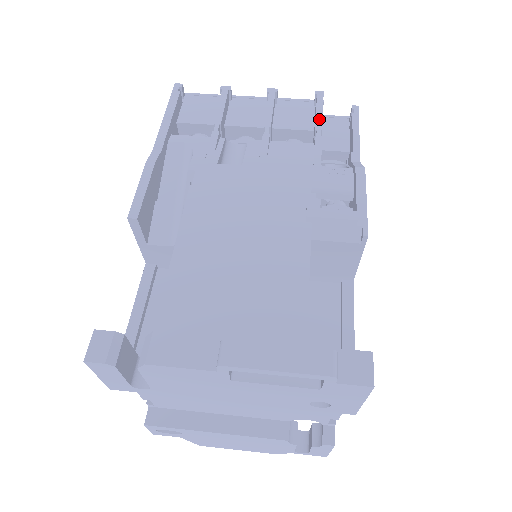
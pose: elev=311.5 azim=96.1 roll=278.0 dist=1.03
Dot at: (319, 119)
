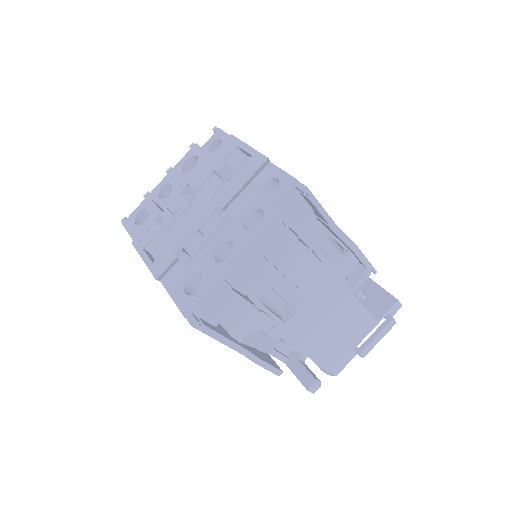
Dot at: (307, 242)
